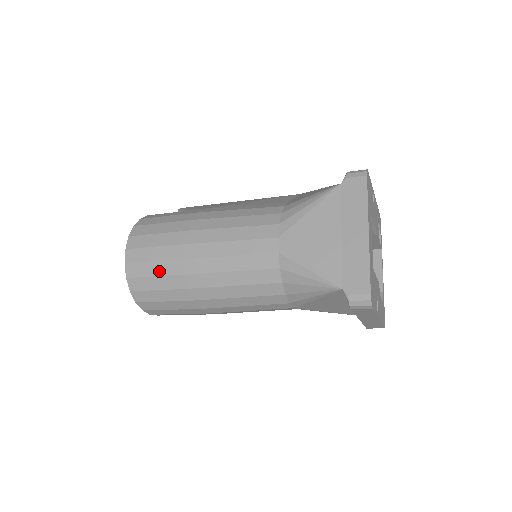
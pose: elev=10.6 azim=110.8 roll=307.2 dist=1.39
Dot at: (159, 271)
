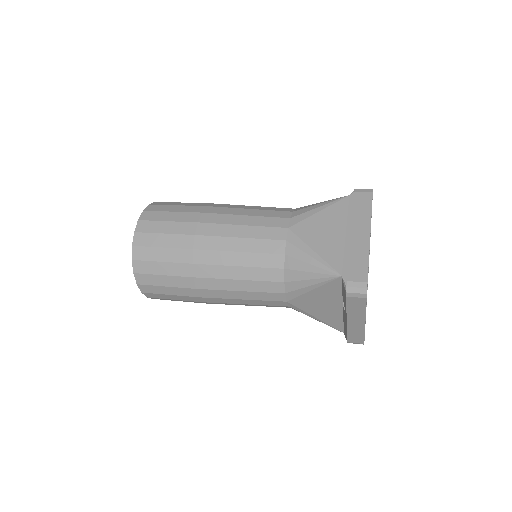
Dot at: (167, 243)
